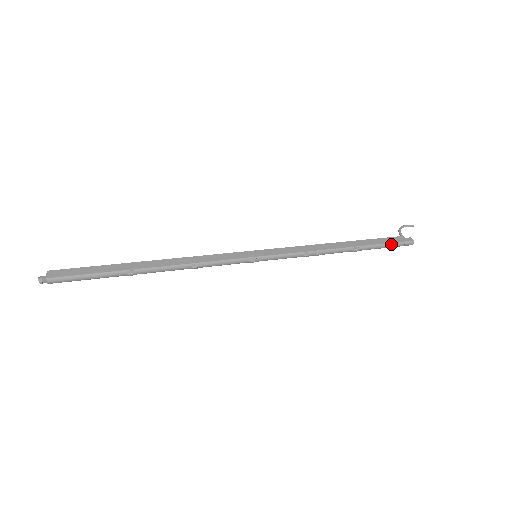
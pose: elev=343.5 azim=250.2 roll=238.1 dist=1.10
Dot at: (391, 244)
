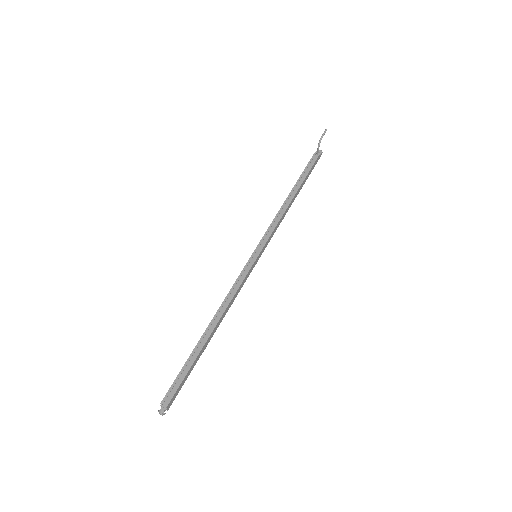
Dot at: occluded
